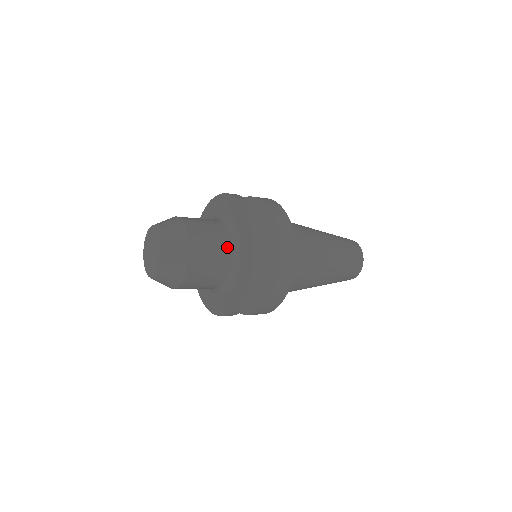
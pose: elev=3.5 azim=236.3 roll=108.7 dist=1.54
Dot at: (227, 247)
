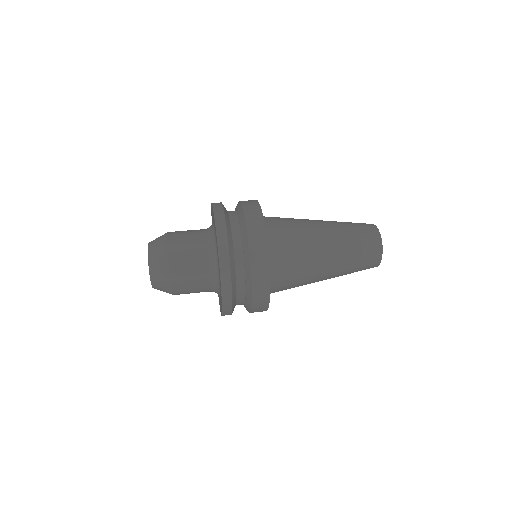
Dot at: (209, 286)
